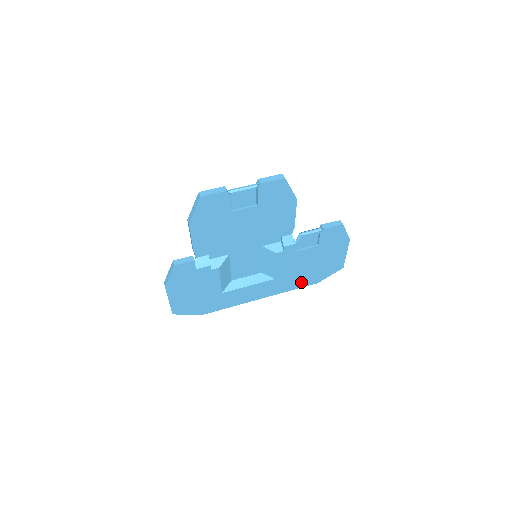
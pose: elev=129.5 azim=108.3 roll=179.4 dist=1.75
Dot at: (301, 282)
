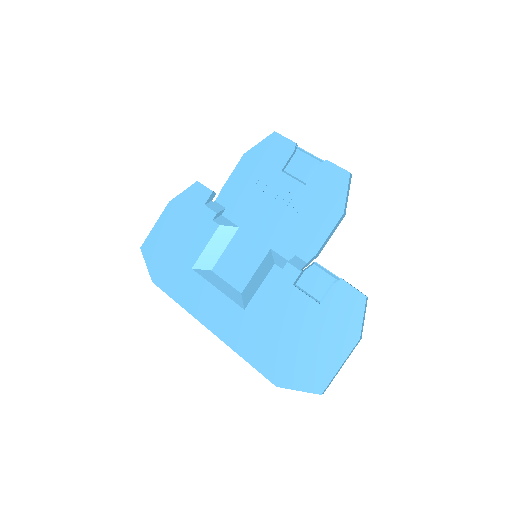
Dot at: (262, 356)
